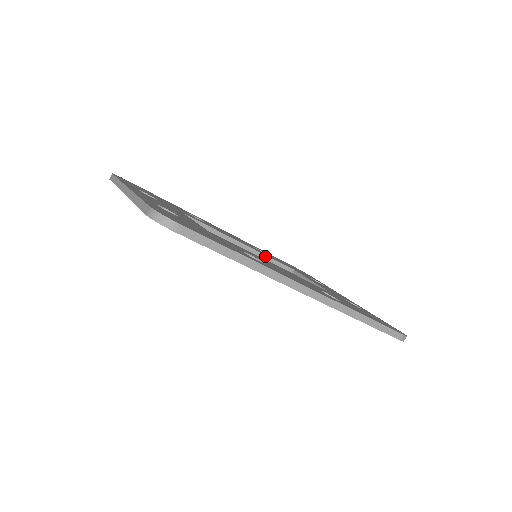
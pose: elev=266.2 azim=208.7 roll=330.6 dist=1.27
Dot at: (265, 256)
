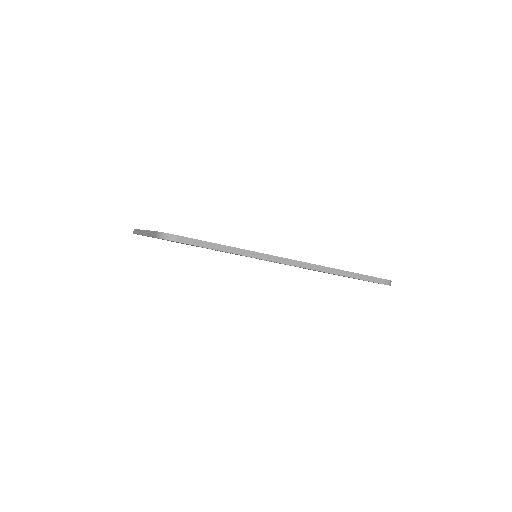
Dot at: occluded
